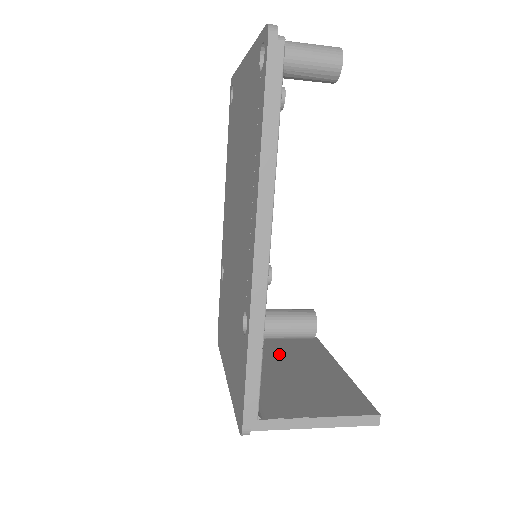
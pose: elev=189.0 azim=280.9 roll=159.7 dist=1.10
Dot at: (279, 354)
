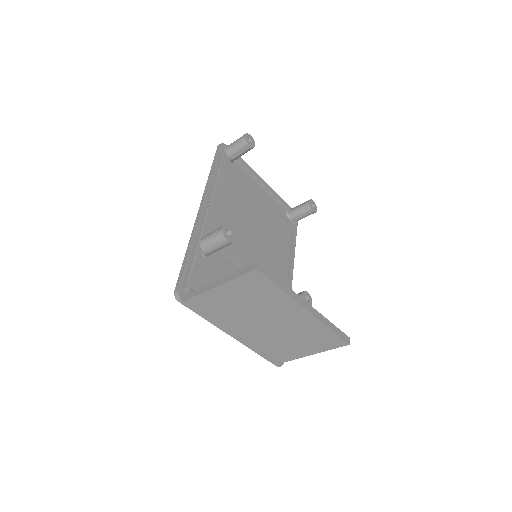
Dot at: occluded
